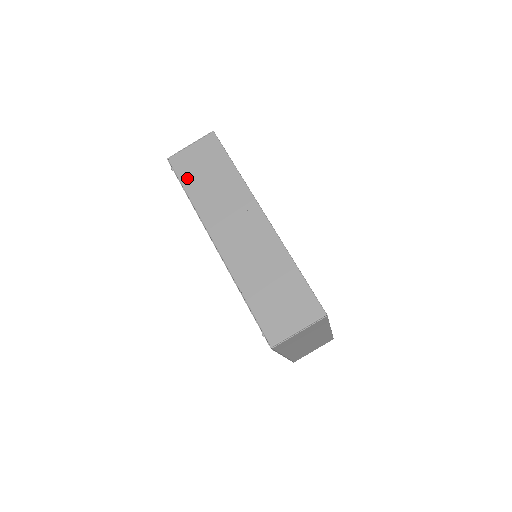
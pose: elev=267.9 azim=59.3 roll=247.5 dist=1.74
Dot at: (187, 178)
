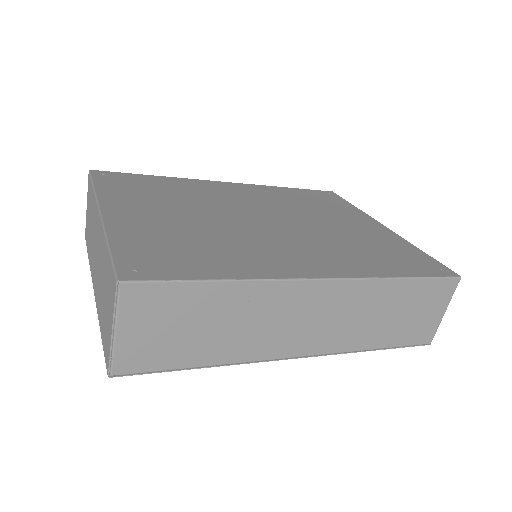
Dot at: (176, 359)
